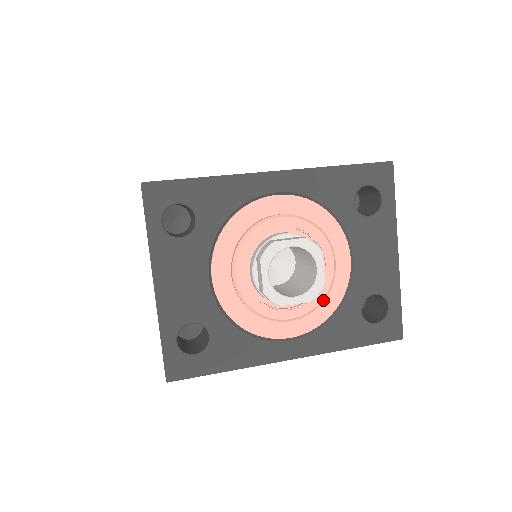
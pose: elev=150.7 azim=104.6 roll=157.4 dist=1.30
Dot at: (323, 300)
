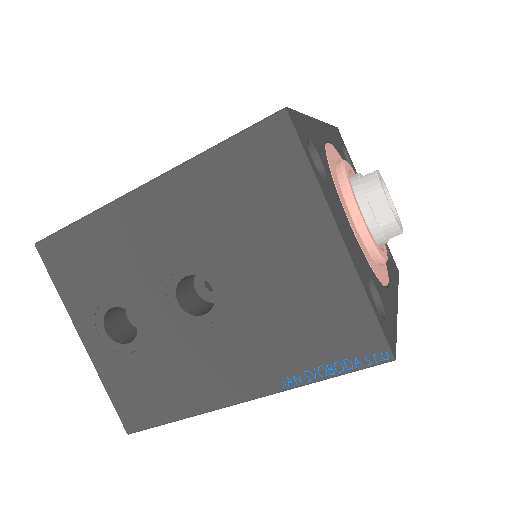
Dot at: occluded
